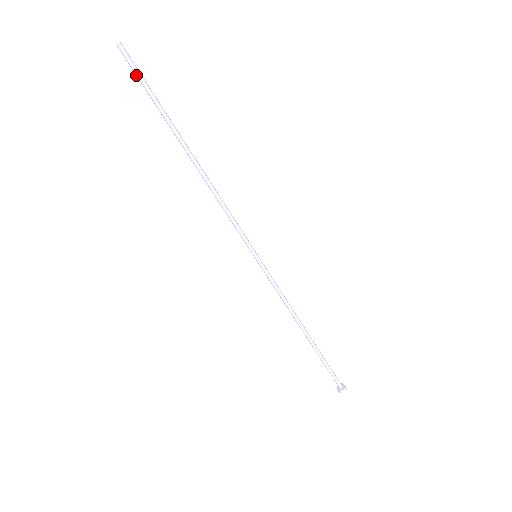
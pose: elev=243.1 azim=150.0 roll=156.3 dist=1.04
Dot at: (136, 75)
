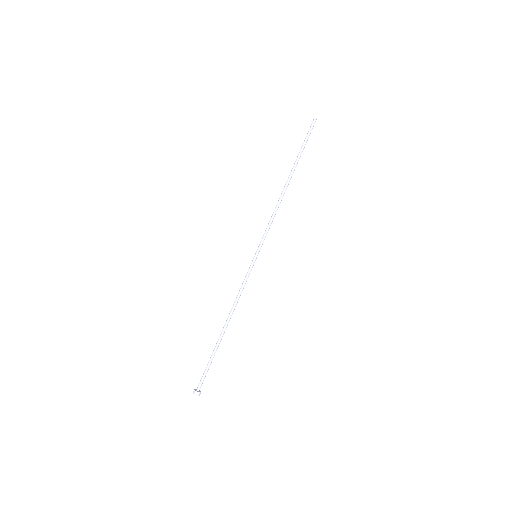
Dot at: (307, 134)
